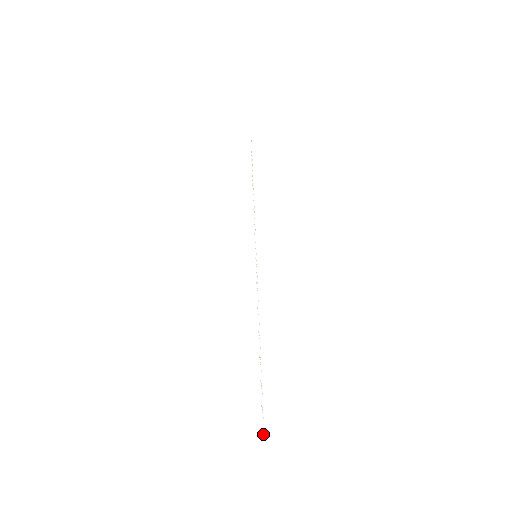
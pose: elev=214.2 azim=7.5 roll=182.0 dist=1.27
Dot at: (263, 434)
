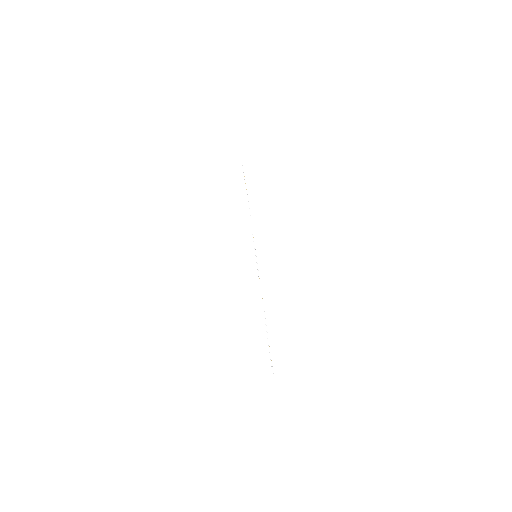
Dot at: occluded
